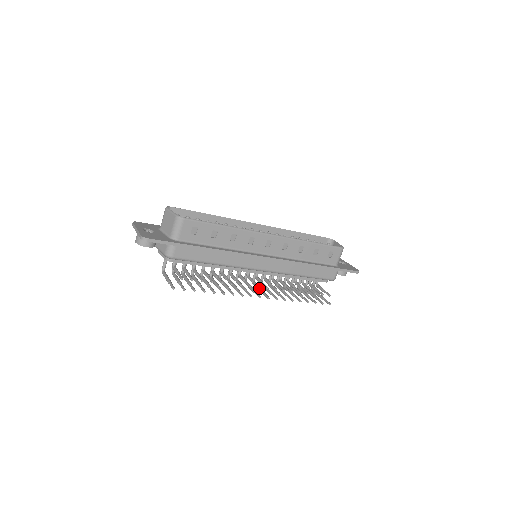
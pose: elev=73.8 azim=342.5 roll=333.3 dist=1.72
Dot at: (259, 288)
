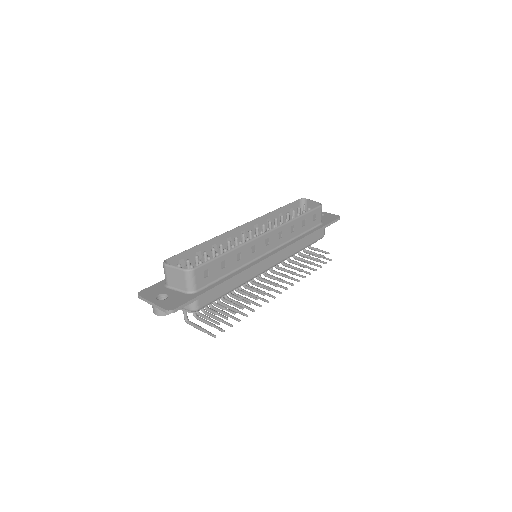
Dot at: occluded
